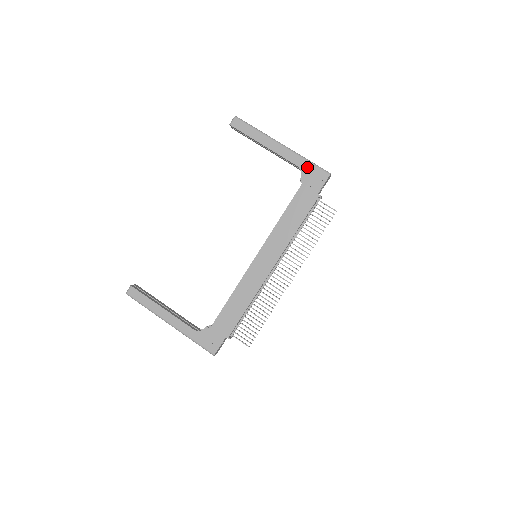
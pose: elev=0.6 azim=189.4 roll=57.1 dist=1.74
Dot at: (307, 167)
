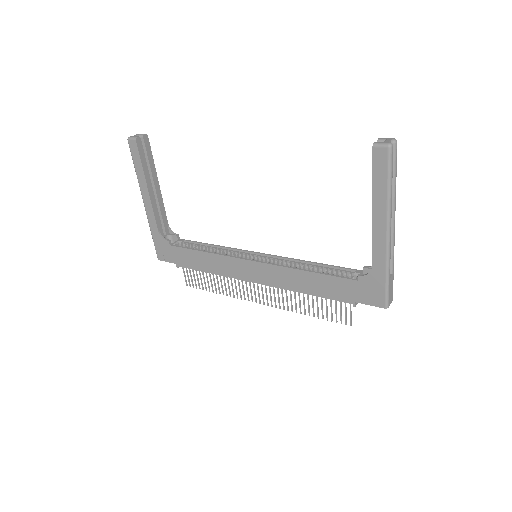
Dot at: (378, 279)
